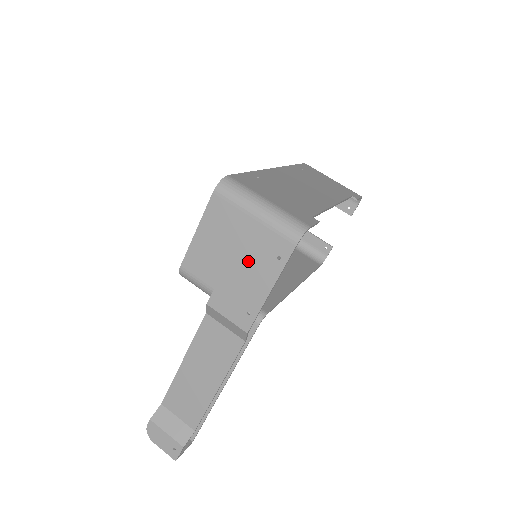
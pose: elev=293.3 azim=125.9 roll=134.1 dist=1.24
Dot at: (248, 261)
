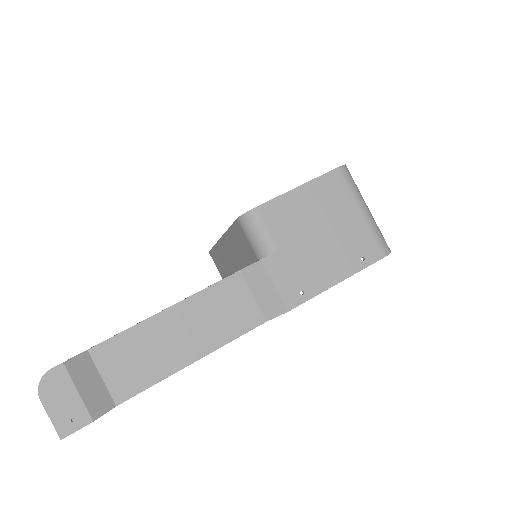
Dot at: (333, 245)
